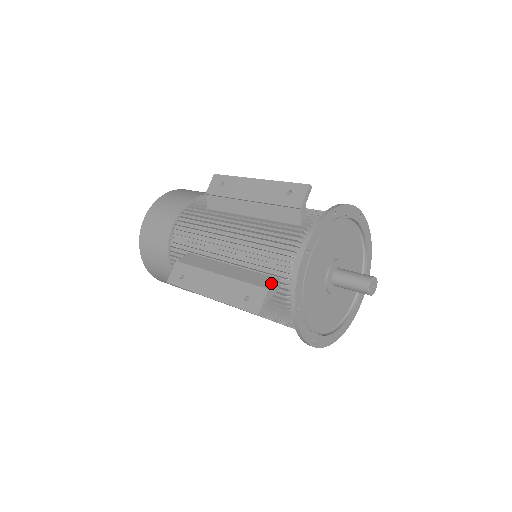
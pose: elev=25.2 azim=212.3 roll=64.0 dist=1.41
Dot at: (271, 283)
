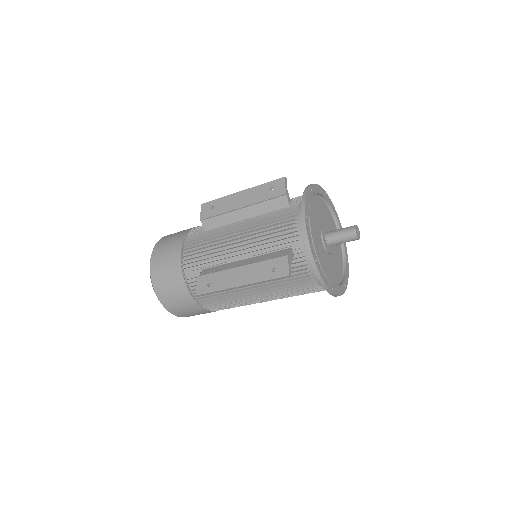
Dot at: (287, 252)
